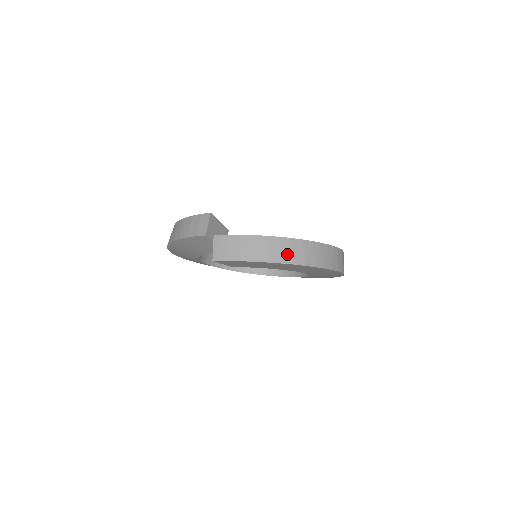
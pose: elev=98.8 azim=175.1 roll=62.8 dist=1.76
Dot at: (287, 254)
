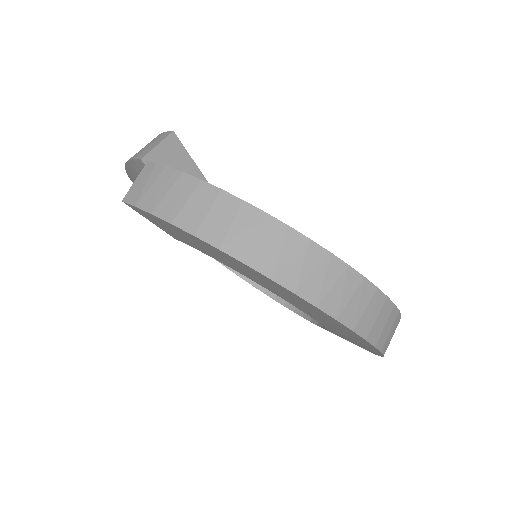
Dot at: (242, 238)
